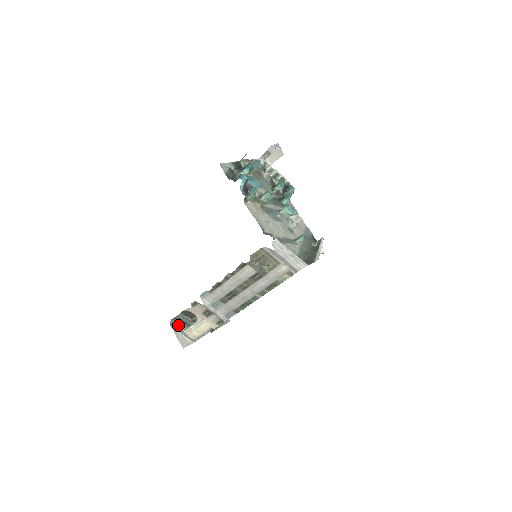
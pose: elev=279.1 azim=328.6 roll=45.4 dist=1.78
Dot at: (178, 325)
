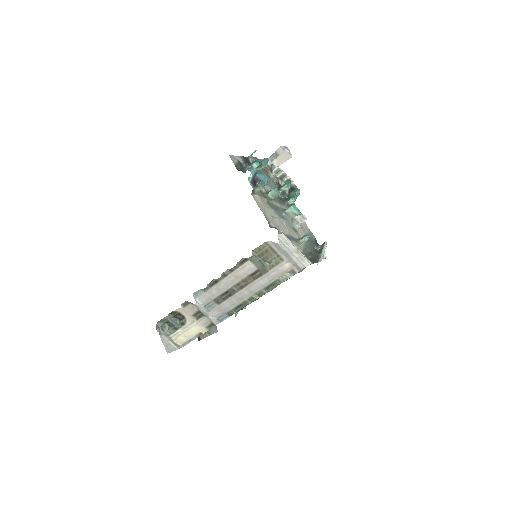
Dot at: (164, 328)
